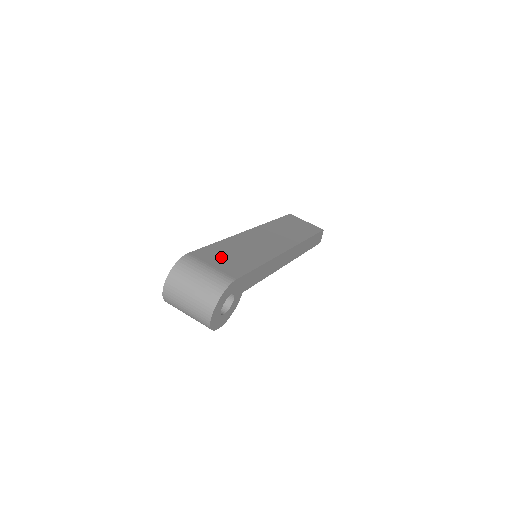
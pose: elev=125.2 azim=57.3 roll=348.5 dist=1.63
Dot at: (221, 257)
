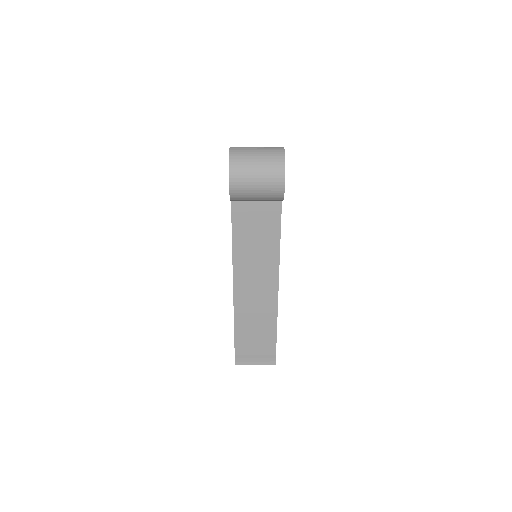
Dot at: occluded
